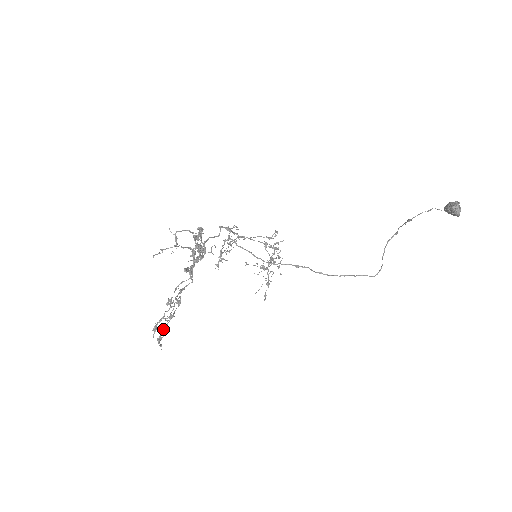
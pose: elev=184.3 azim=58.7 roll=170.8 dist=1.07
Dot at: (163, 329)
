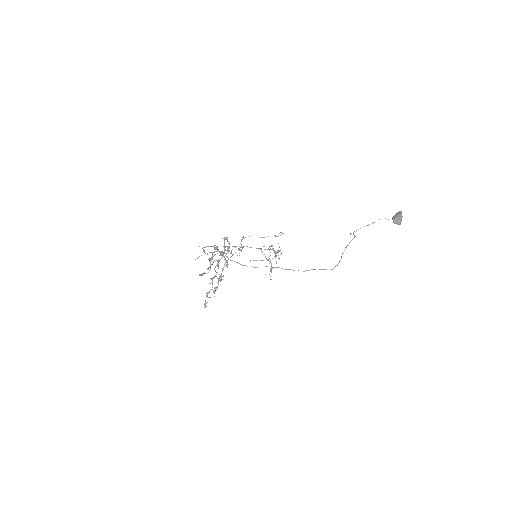
Dot at: occluded
